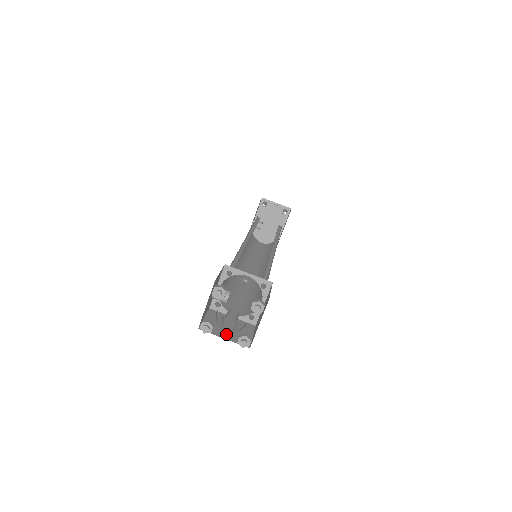
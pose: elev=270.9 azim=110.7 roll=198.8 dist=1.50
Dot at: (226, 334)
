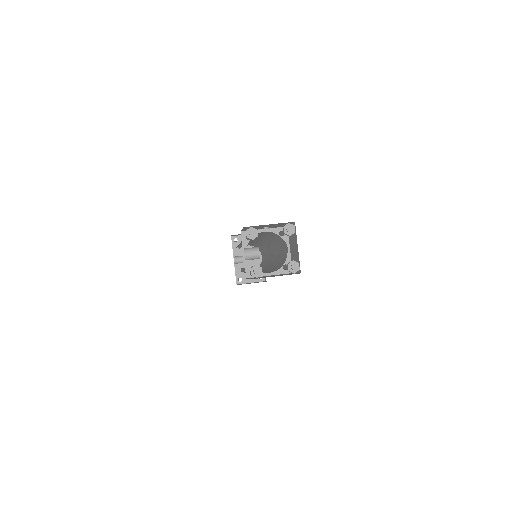
Dot at: occluded
